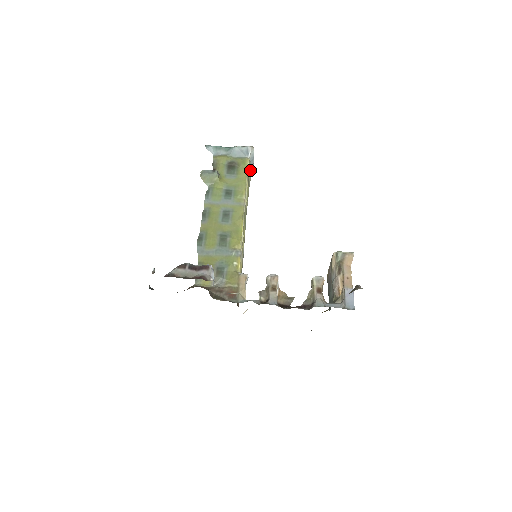
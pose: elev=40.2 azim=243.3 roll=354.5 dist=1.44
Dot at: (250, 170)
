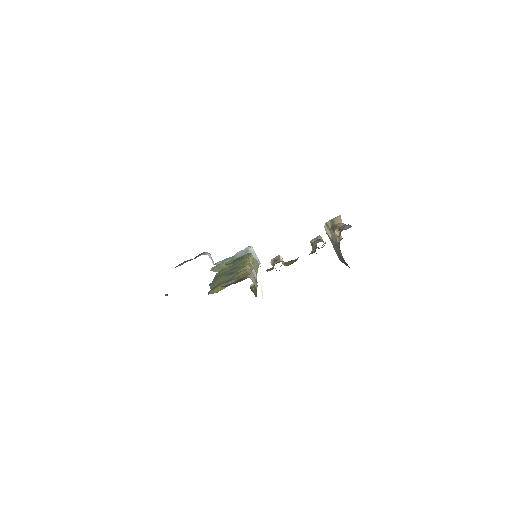
Dot at: (255, 261)
